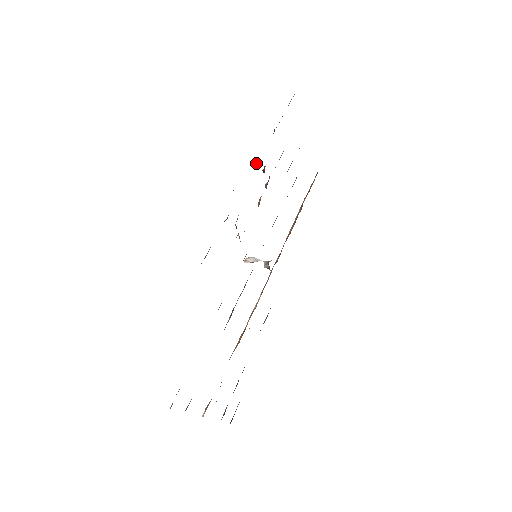
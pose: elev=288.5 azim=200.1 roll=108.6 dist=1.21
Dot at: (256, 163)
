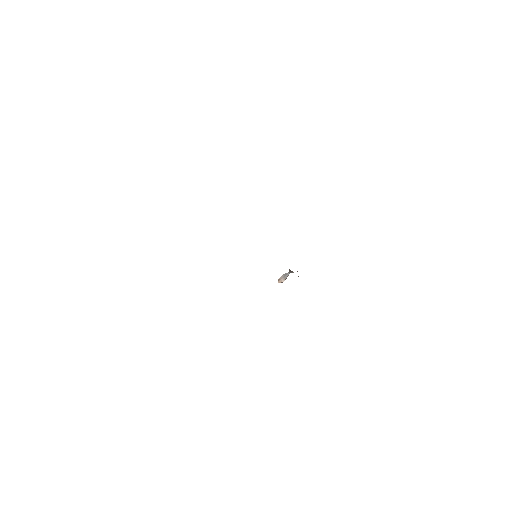
Dot at: occluded
